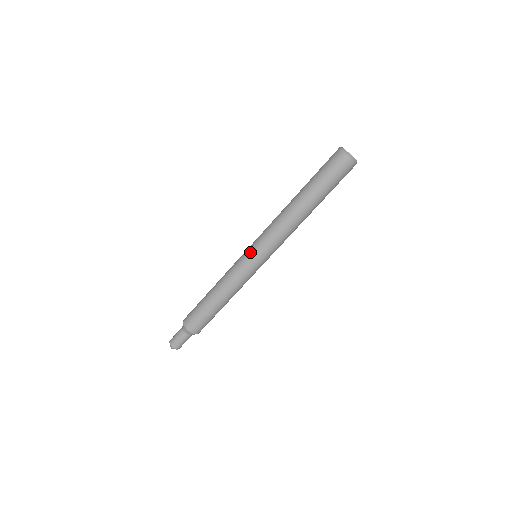
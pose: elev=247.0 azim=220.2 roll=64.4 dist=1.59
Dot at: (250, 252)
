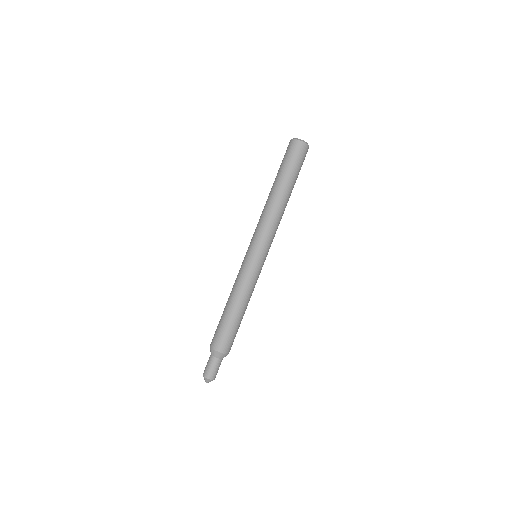
Dot at: (252, 252)
